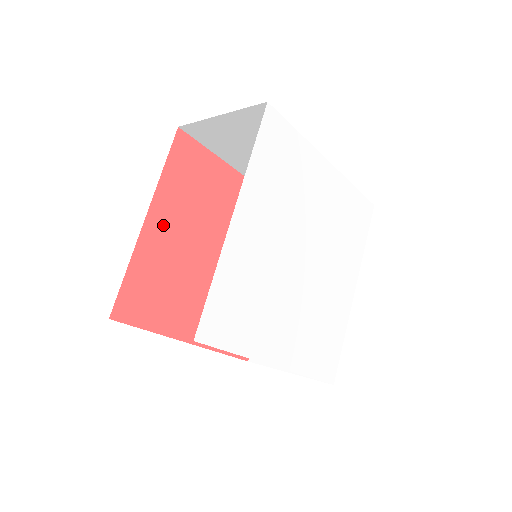
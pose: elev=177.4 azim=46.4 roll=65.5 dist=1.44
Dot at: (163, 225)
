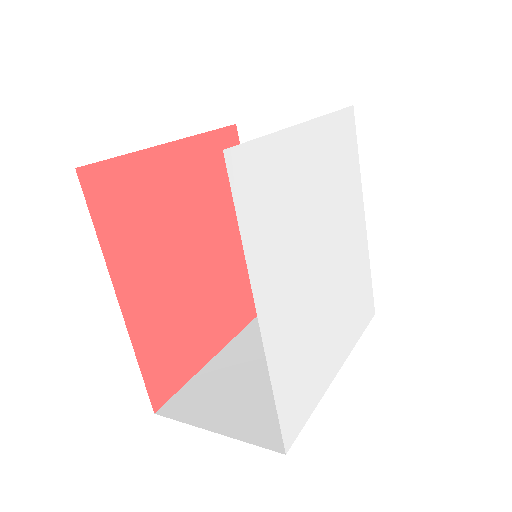
Dot at: (139, 289)
